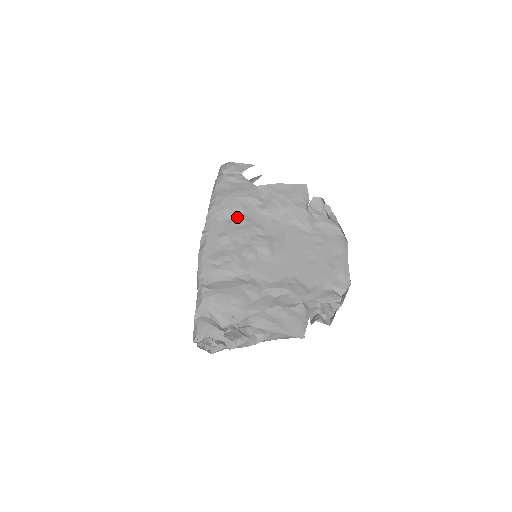
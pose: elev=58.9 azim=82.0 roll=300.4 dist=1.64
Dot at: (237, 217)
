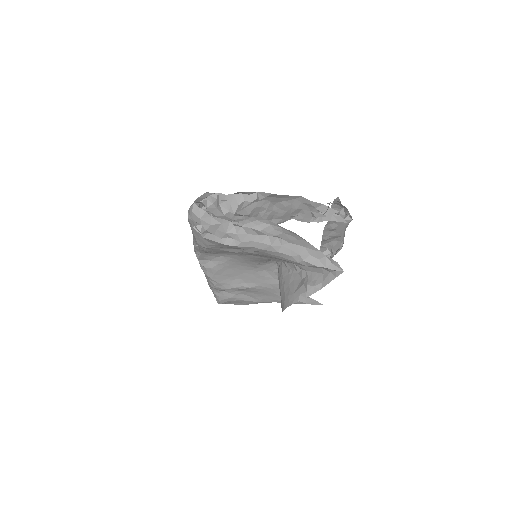
Dot at: occluded
